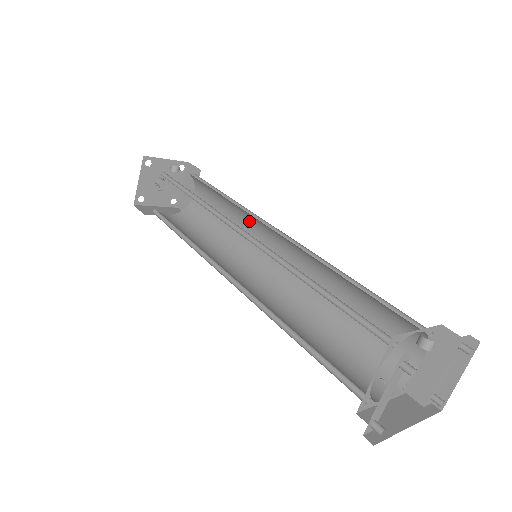
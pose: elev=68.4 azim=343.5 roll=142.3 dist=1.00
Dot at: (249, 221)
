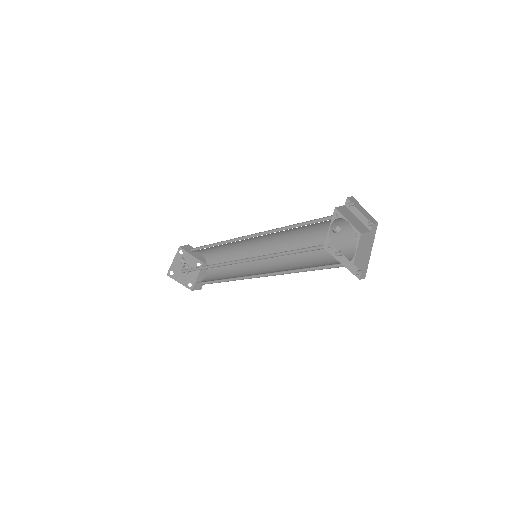
Dot at: (234, 243)
